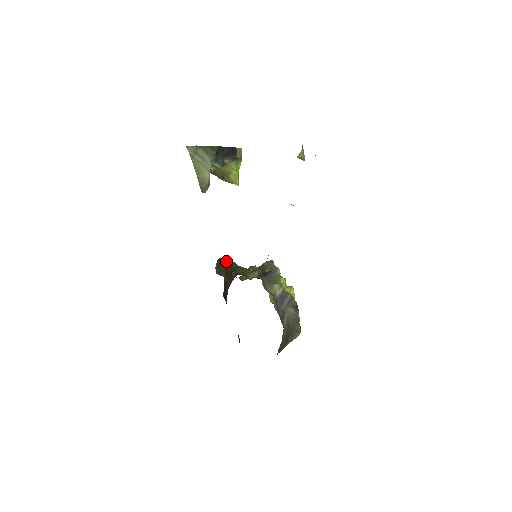
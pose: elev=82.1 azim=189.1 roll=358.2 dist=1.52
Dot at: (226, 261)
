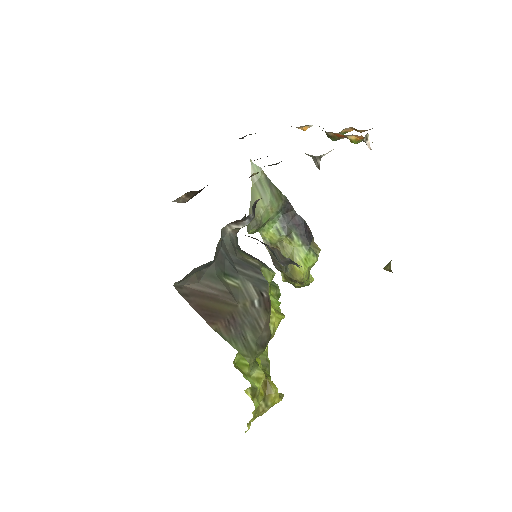
Dot at: occluded
